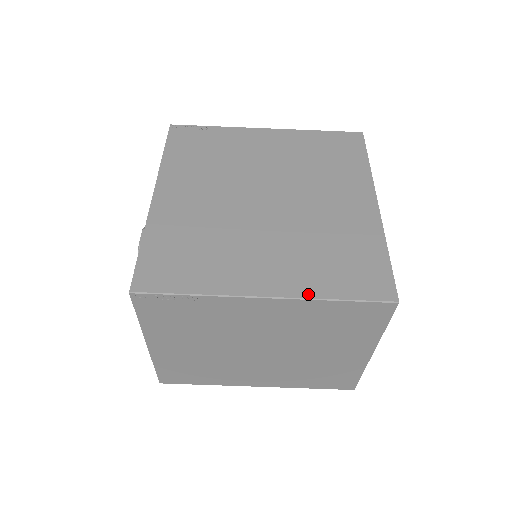
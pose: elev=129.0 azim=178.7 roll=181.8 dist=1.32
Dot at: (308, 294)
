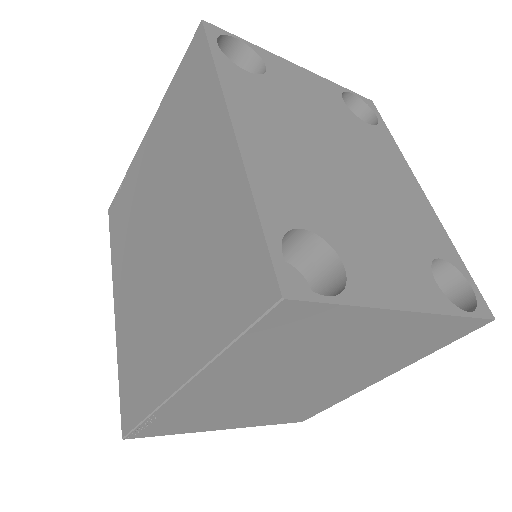
Dot at: (206, 356)
